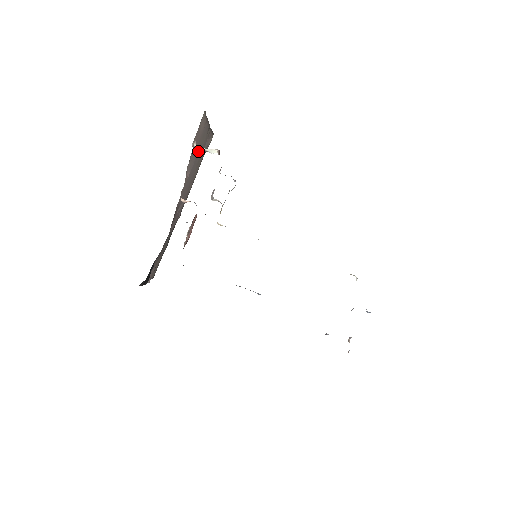
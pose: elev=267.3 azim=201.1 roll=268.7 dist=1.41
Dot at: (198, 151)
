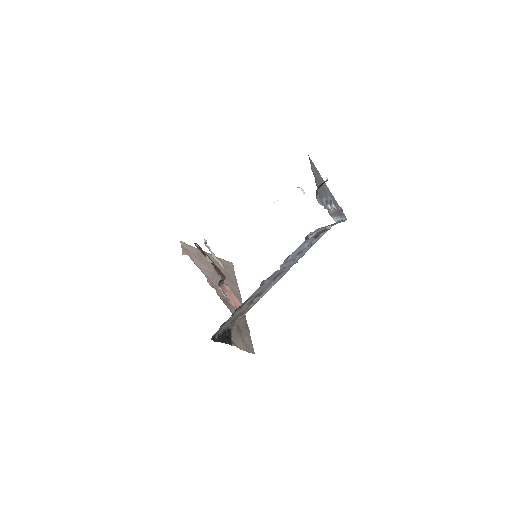
Dot at: (210, 266)
